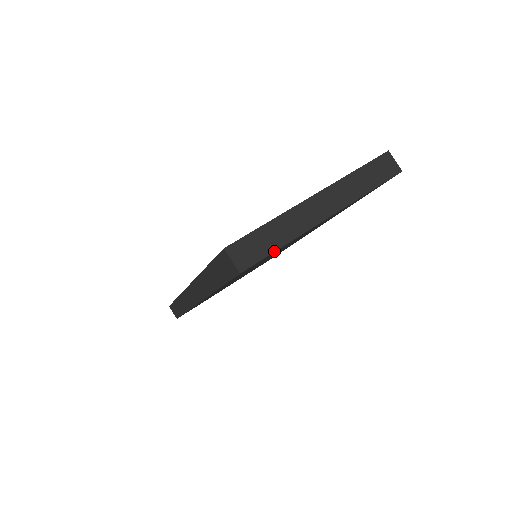
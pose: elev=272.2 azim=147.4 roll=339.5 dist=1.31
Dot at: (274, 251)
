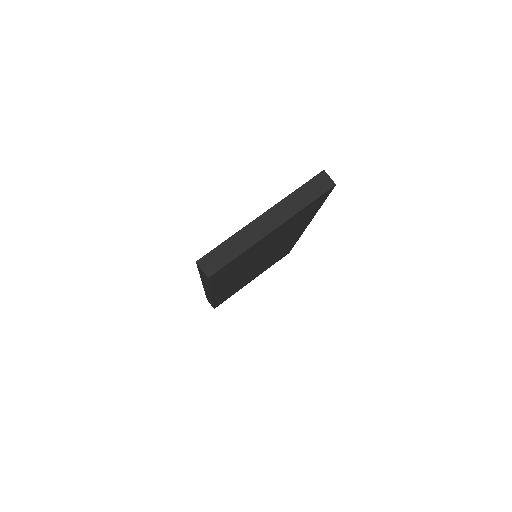
Dot at: (233, 259)
